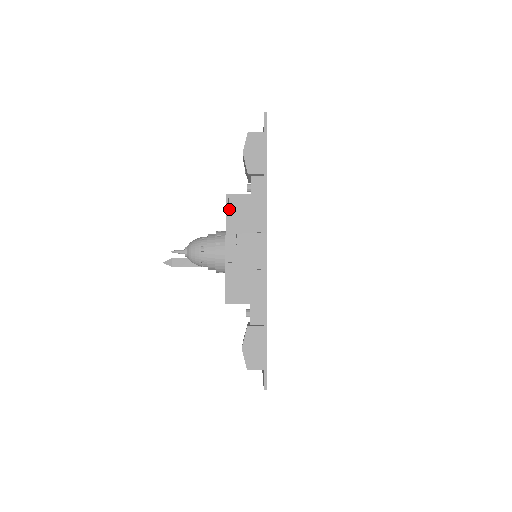
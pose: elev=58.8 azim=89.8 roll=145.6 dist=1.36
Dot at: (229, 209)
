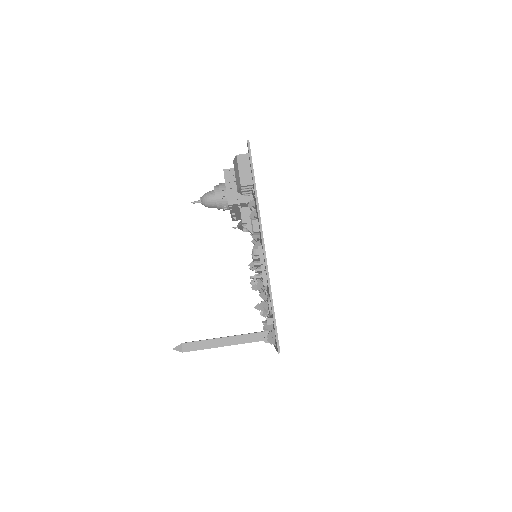
Dot at: occluded
